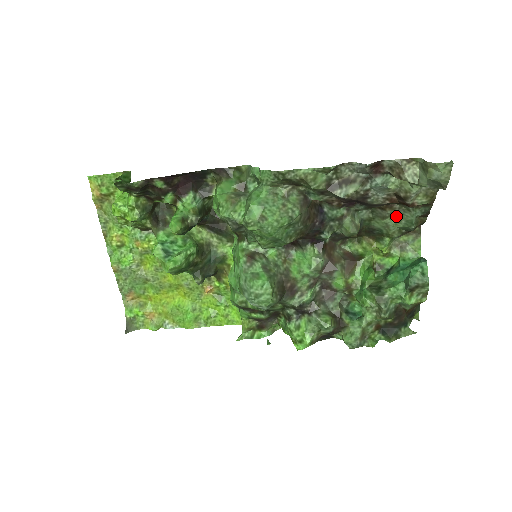
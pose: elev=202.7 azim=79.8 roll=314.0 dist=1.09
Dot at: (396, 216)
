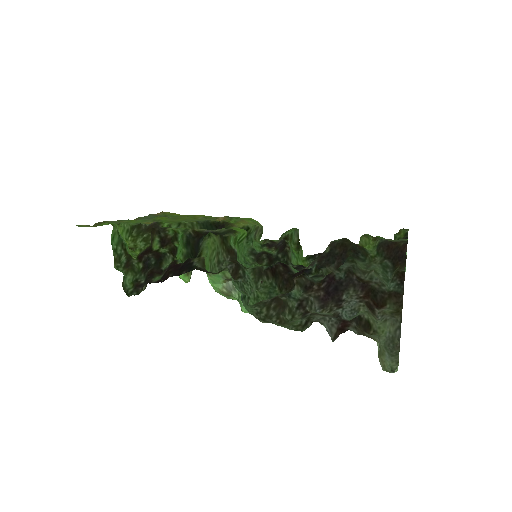
Dot at: (375, 272)
